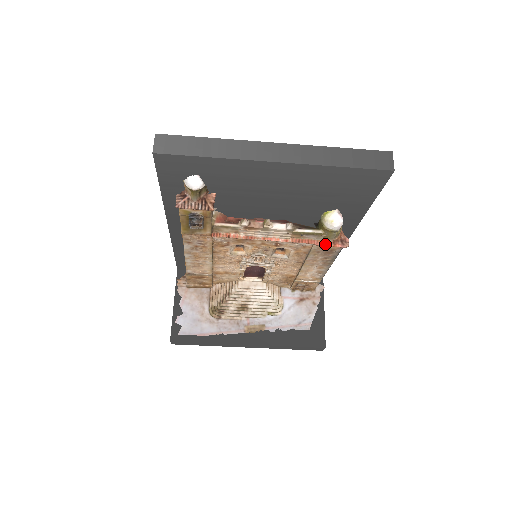
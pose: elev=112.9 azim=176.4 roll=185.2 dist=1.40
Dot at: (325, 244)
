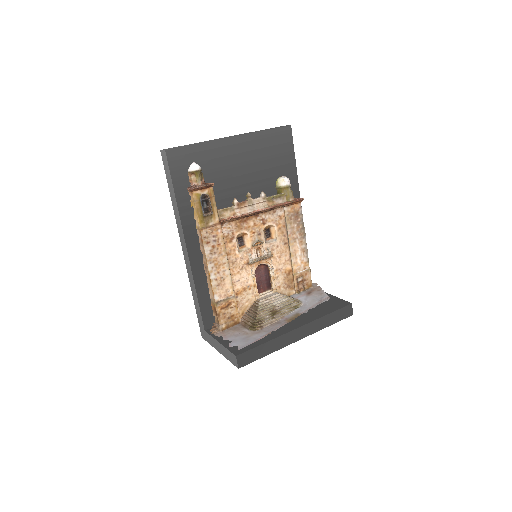
Dot at: (290, 202)
